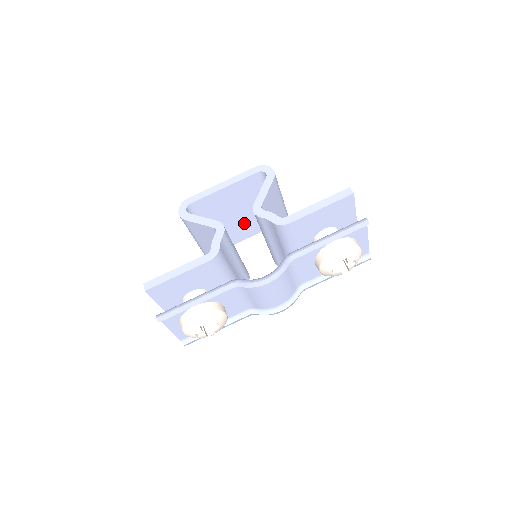
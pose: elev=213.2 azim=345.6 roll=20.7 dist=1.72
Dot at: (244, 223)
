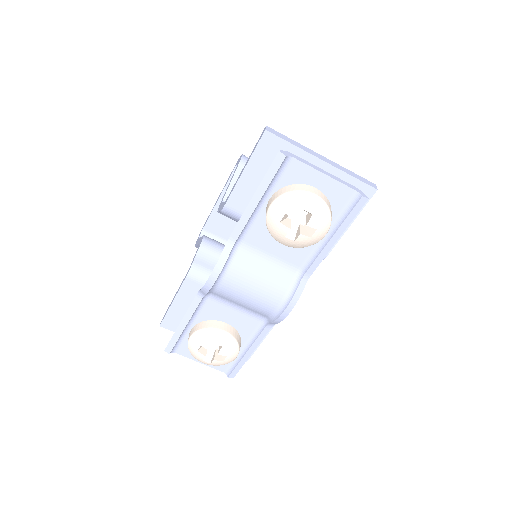
Dot at: occluded
